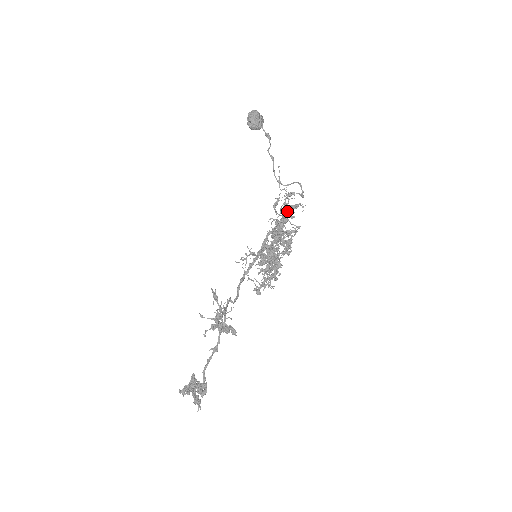
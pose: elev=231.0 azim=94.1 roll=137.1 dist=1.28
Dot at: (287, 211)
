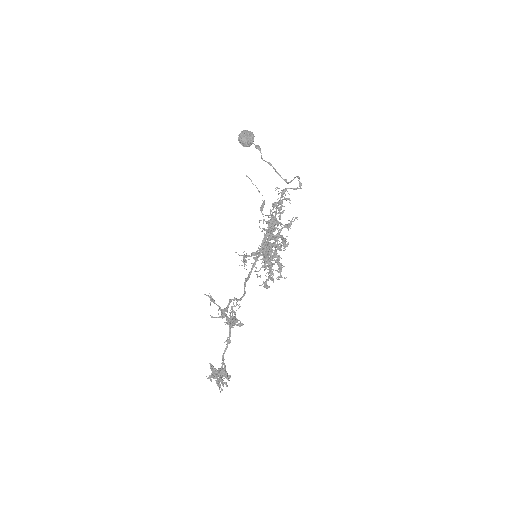
Dot at: (271, 210)
